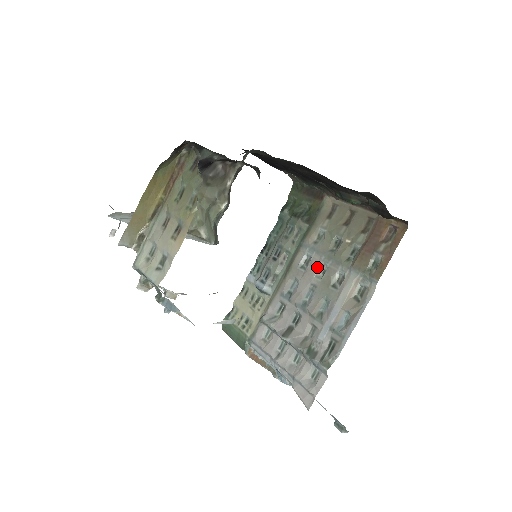
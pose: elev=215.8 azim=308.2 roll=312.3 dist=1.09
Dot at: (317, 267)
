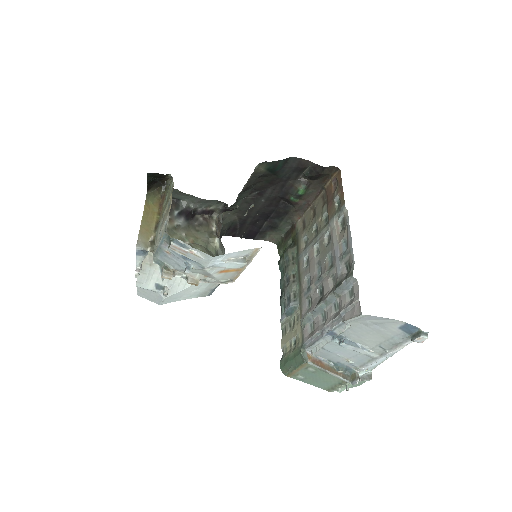
Dot at: (313, 253)
